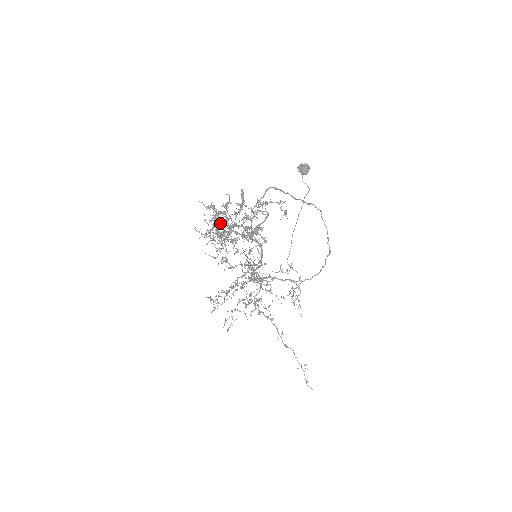
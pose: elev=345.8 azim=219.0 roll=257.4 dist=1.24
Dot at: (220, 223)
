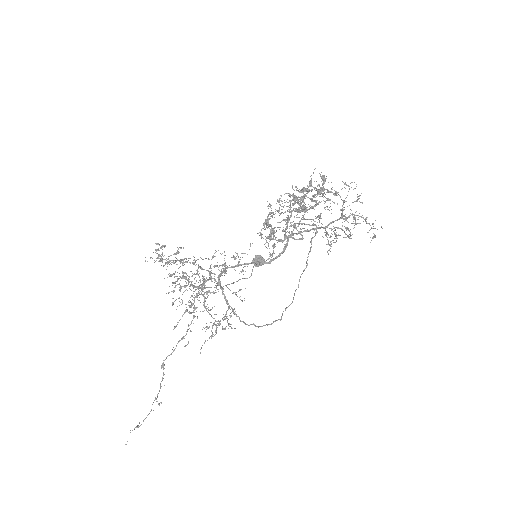
Dot at: (349, 189)
